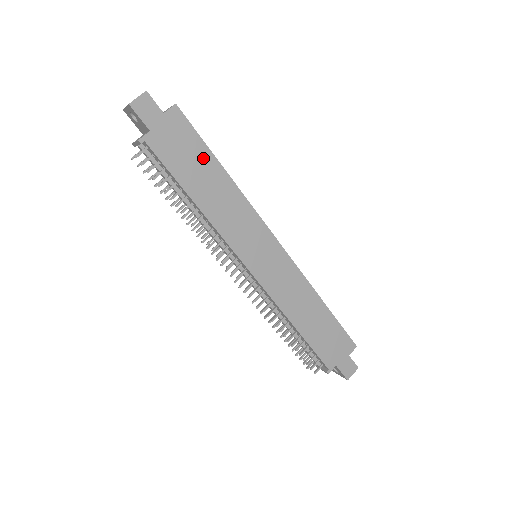
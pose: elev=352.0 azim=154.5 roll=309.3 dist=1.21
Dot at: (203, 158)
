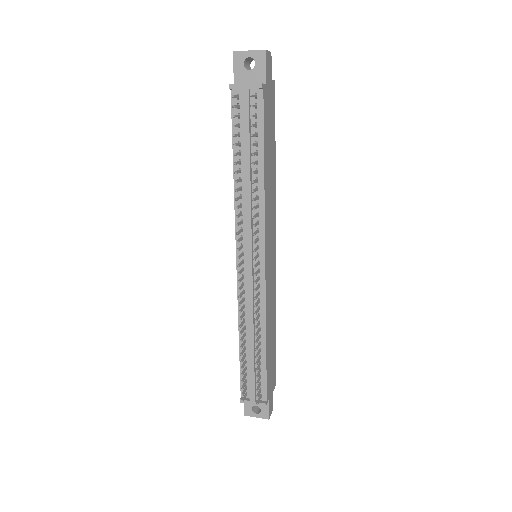
Dot at: (273, 139)
